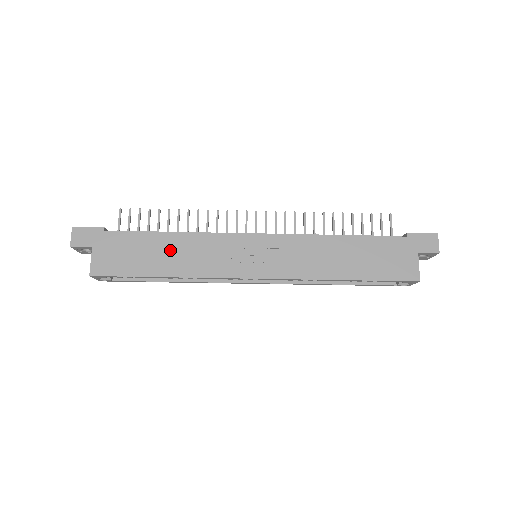
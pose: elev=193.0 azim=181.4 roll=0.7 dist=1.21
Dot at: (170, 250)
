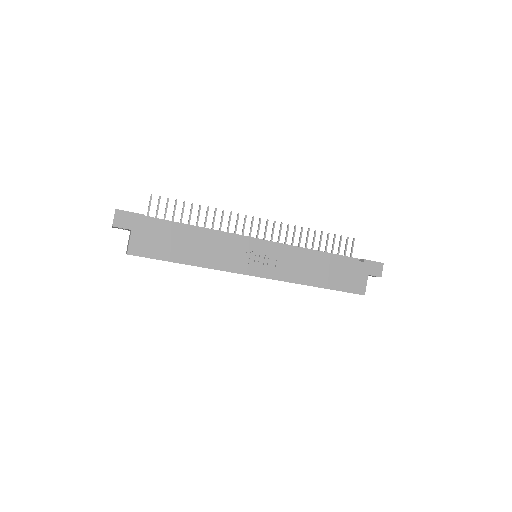
Dot at: (195, 243)
